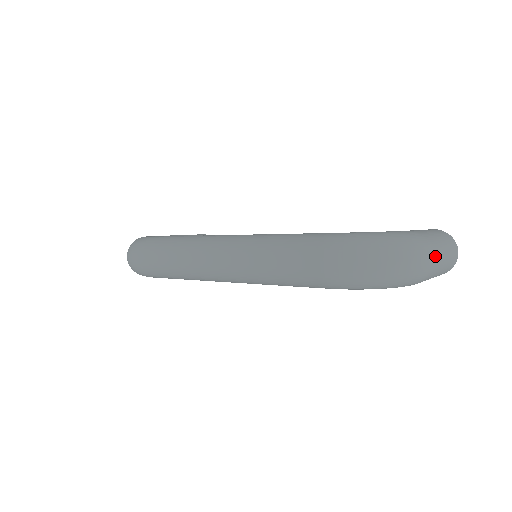
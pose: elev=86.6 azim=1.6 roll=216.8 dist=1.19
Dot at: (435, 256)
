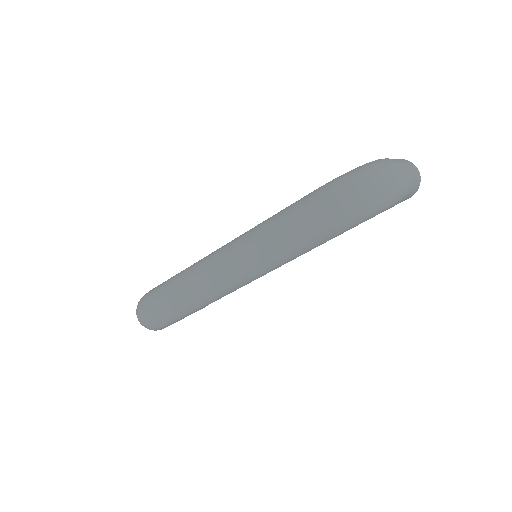
Dot at: (406, 169)
